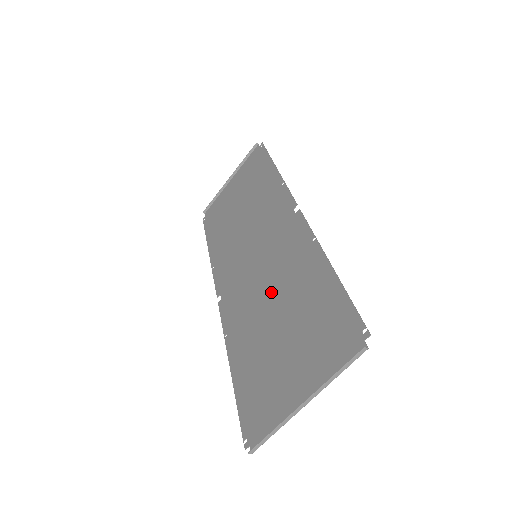
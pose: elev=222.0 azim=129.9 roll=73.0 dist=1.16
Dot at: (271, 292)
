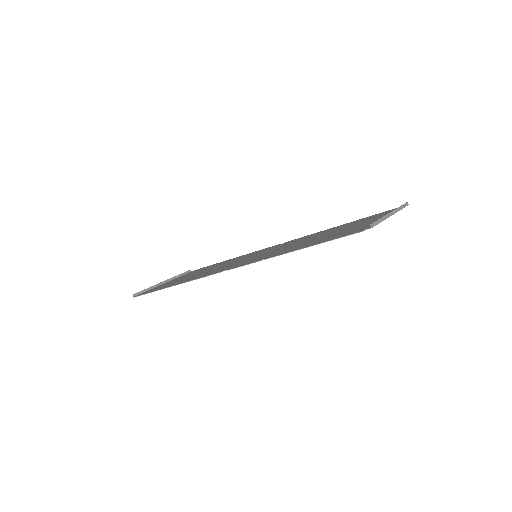
Dot at: occluded
